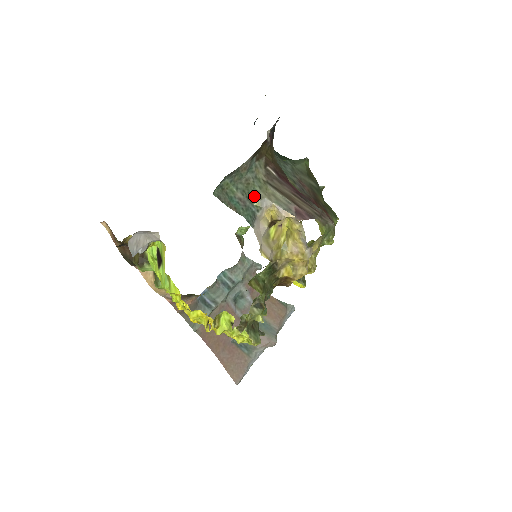
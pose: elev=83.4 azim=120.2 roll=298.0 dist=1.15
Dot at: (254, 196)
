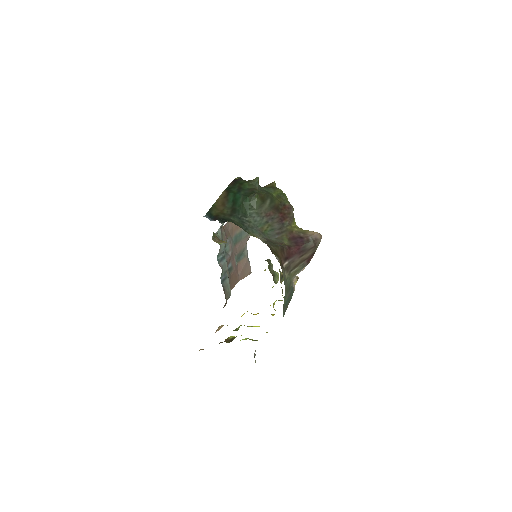
Dot at: (290, 285)
